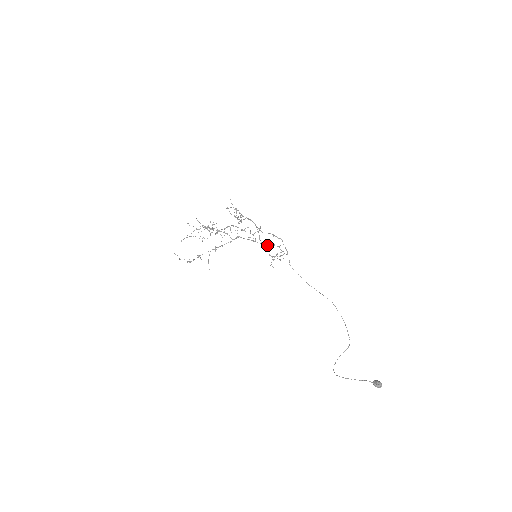
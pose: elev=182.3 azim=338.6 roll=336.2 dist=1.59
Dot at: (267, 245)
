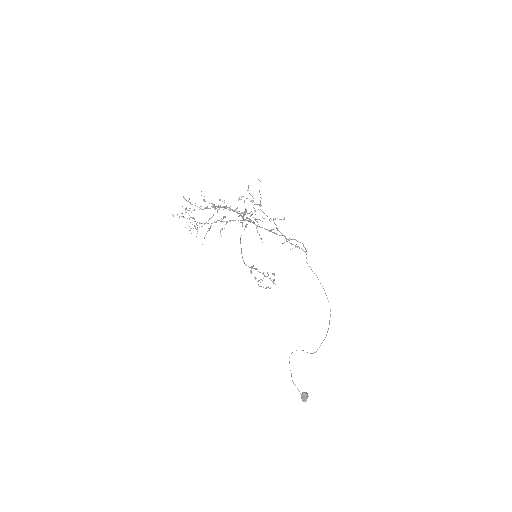
Dot at: occluded
